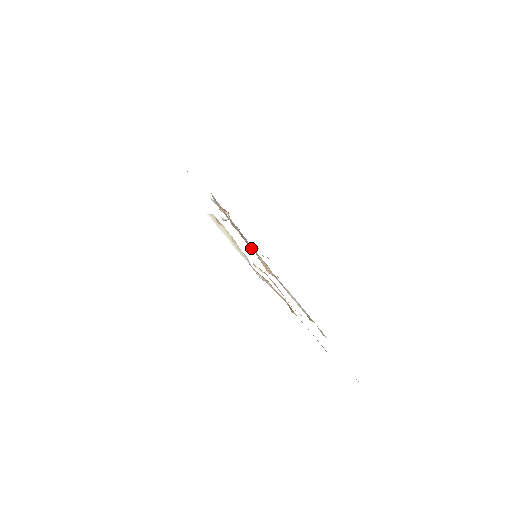
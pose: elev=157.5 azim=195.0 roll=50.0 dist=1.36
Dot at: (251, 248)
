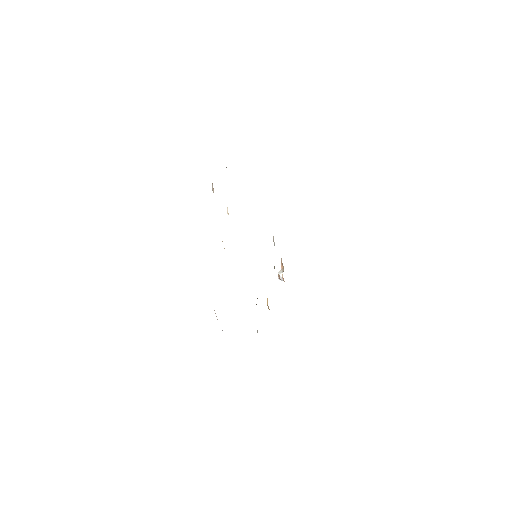
Dot at: occluded
